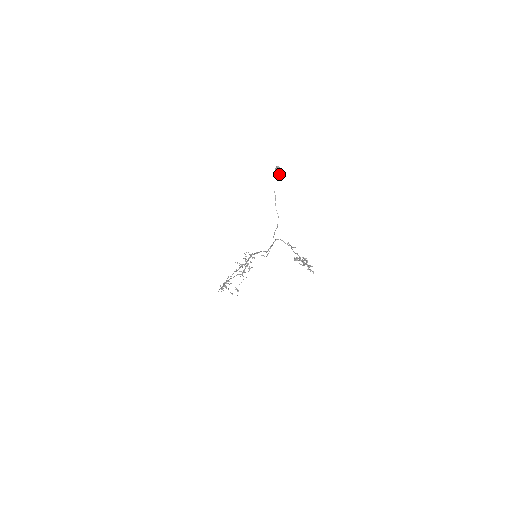
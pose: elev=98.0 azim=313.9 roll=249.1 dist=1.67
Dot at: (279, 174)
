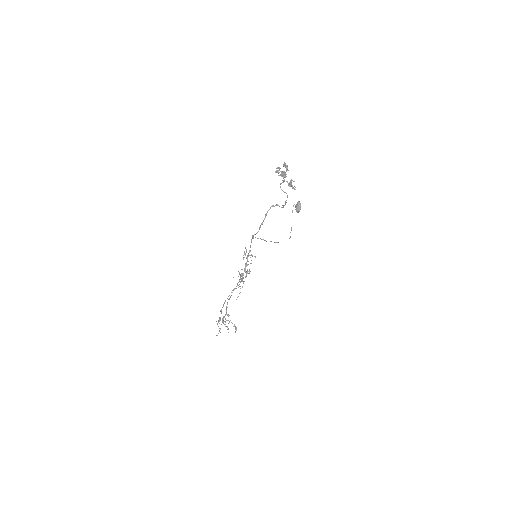
Dot at: (299, 209)
